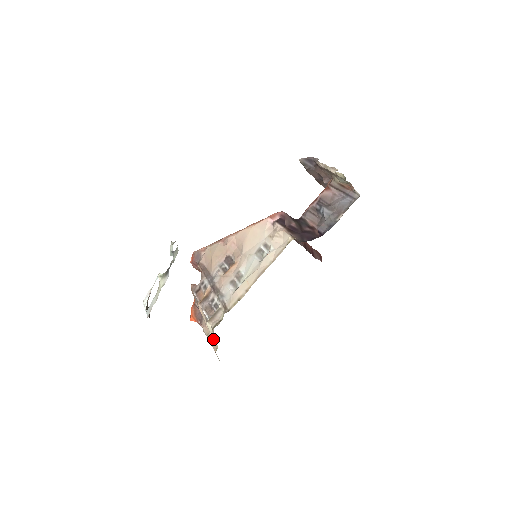
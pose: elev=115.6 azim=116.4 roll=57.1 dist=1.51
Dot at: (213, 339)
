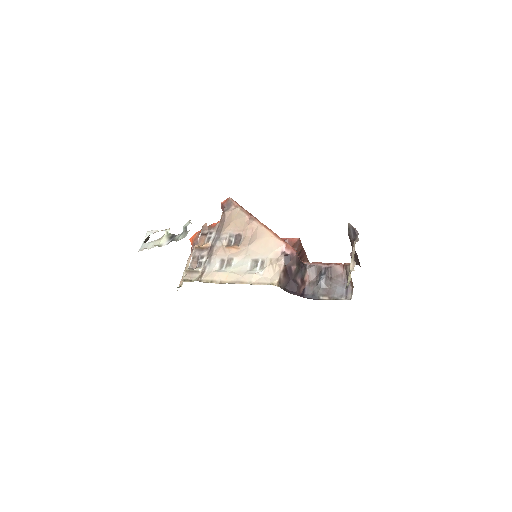
Dot at: occluded
